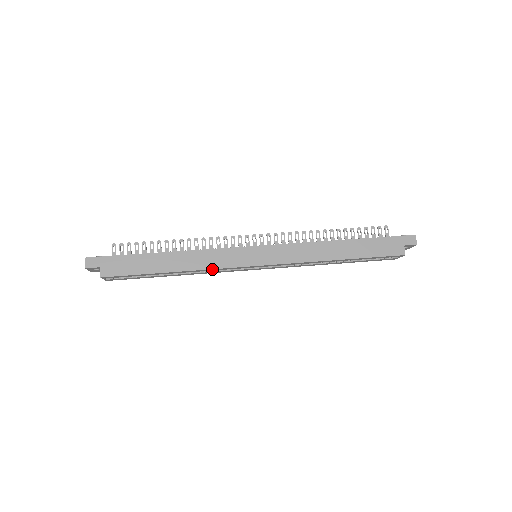
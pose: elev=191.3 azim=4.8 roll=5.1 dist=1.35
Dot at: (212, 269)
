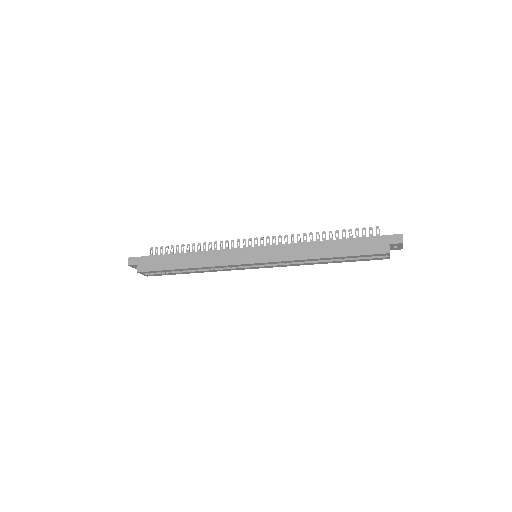
Dot at: (217, 266)
